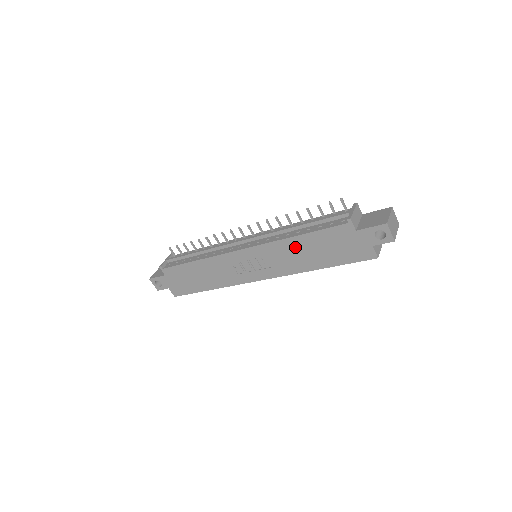
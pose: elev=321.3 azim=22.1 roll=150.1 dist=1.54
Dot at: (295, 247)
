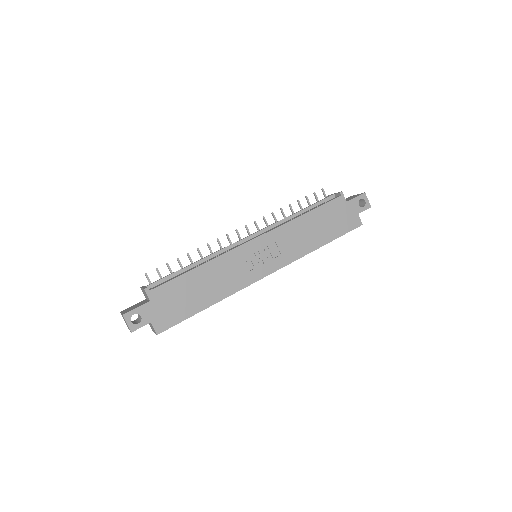
Dot at: (302, 226)
